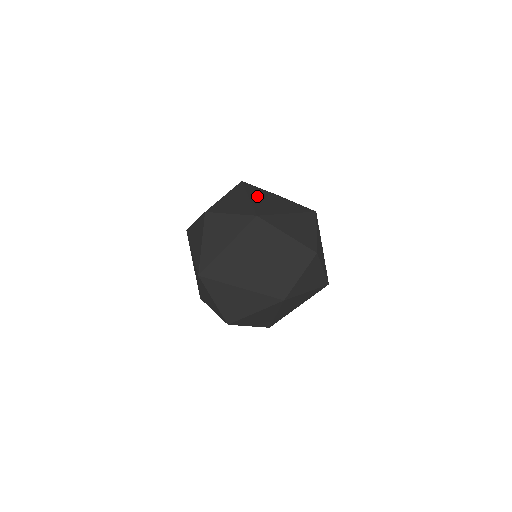
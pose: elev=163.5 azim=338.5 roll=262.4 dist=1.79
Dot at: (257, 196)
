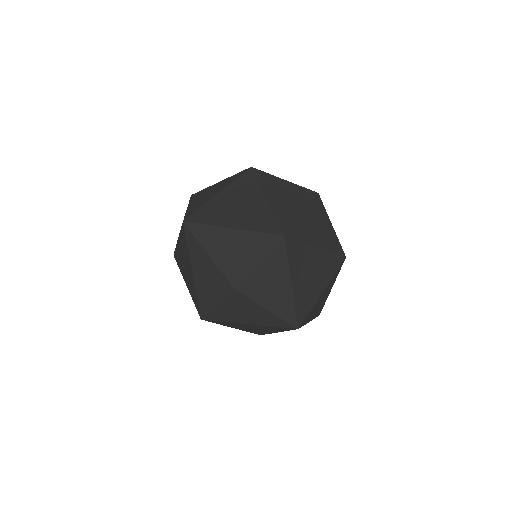
Dot at: (232, 193)
